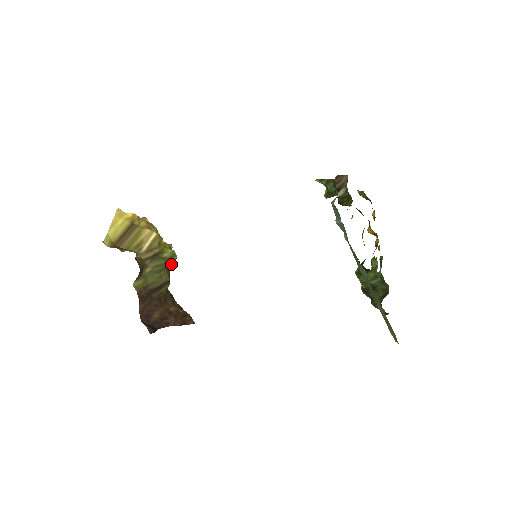
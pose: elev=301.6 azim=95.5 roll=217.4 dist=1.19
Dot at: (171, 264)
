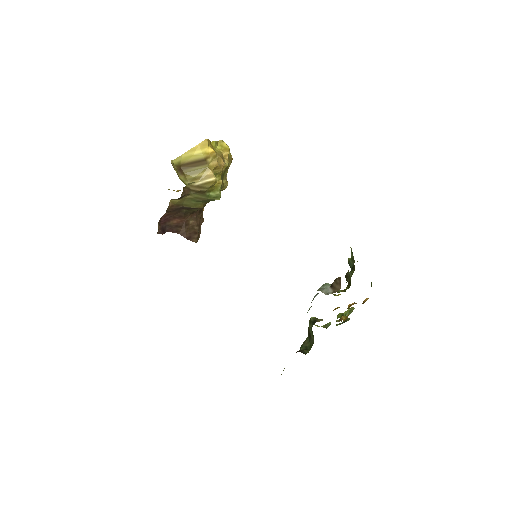
Dot at: occluded
